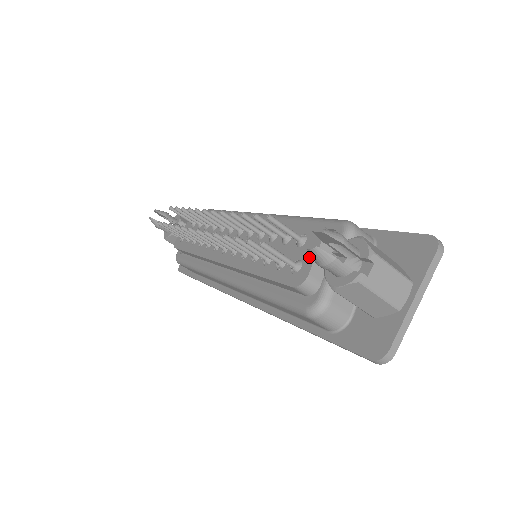
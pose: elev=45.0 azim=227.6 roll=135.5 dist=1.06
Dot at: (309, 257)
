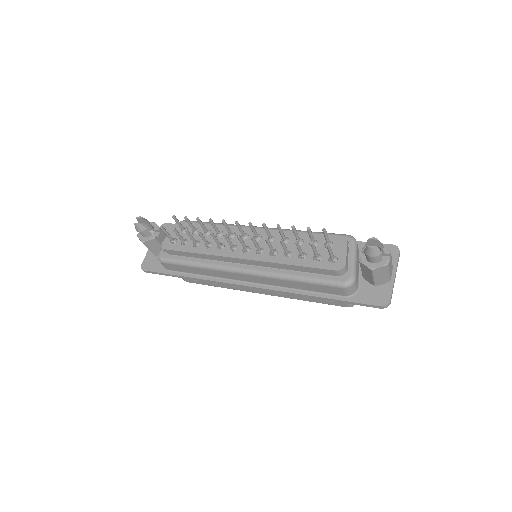
Dot at: (341, 254)
